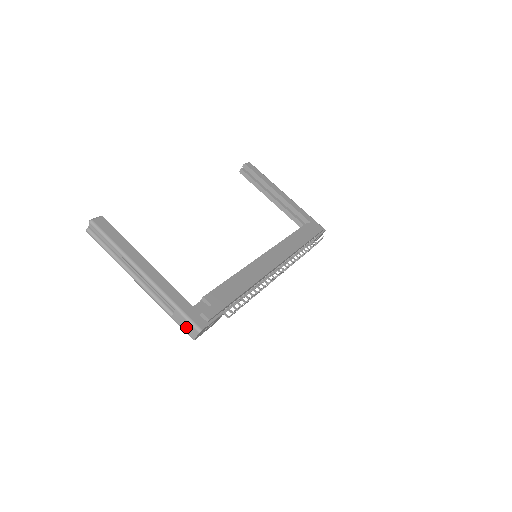
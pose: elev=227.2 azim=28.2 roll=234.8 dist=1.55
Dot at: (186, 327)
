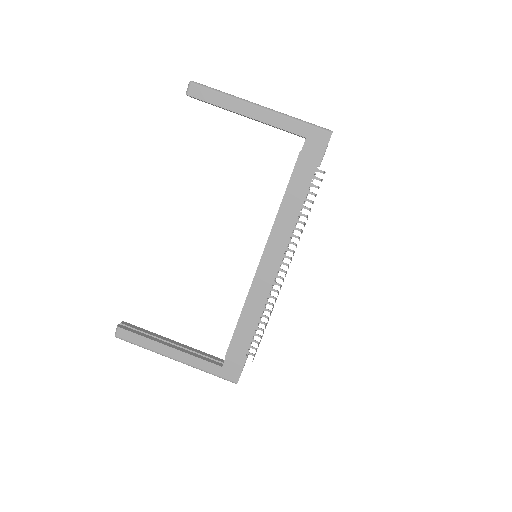
Dot at: occluded
